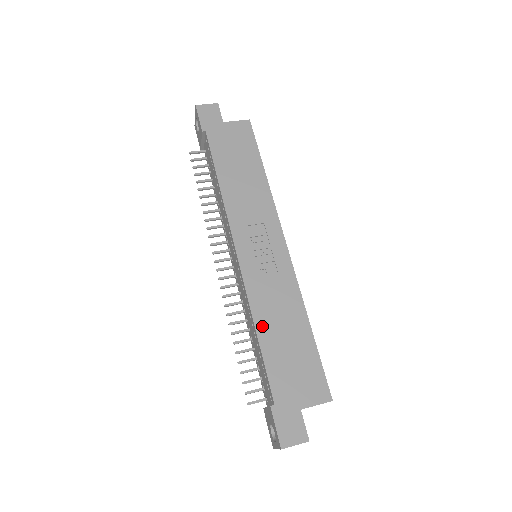
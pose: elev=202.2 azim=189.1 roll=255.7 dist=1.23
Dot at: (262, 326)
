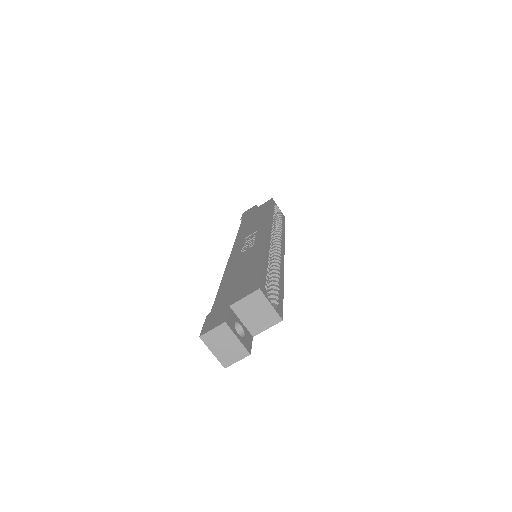
Dot at: (227, 277)
